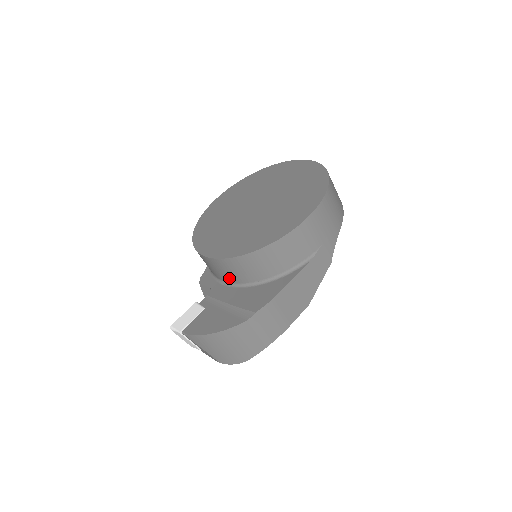
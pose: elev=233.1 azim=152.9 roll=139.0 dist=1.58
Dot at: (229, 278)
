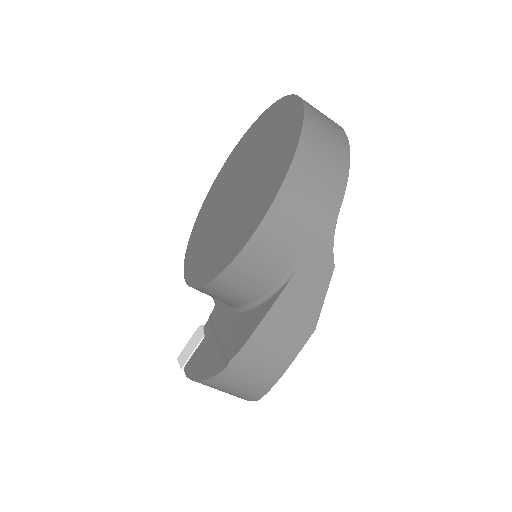
Dot at: occluded
